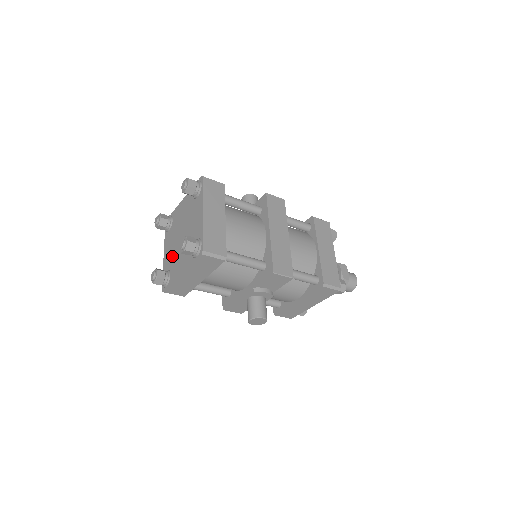
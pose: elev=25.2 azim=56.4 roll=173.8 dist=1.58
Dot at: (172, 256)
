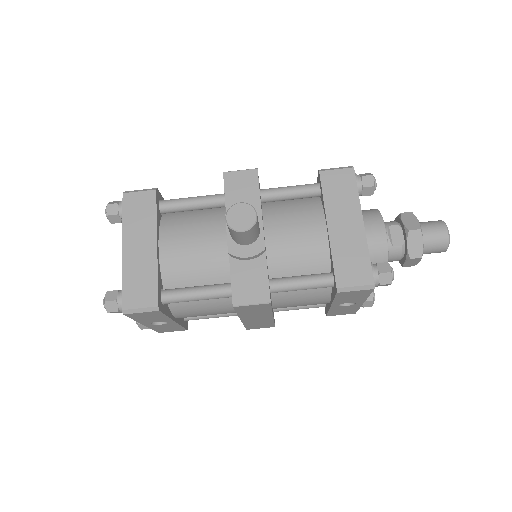
Dot at: occluded
